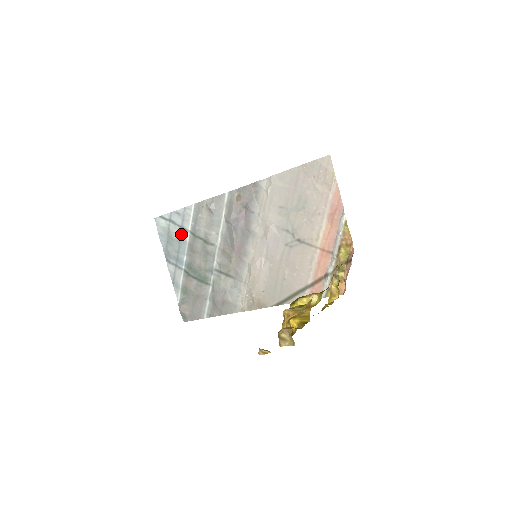
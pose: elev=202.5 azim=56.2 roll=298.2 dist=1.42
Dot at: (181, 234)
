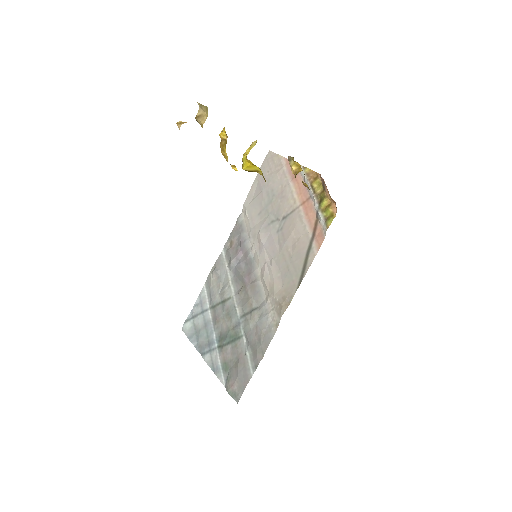
Dot at: (204, 318)
